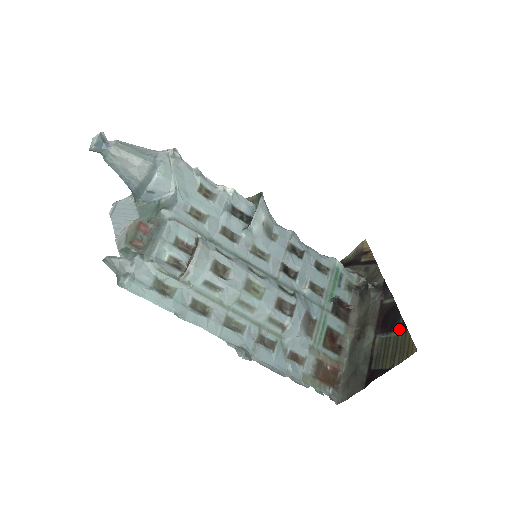
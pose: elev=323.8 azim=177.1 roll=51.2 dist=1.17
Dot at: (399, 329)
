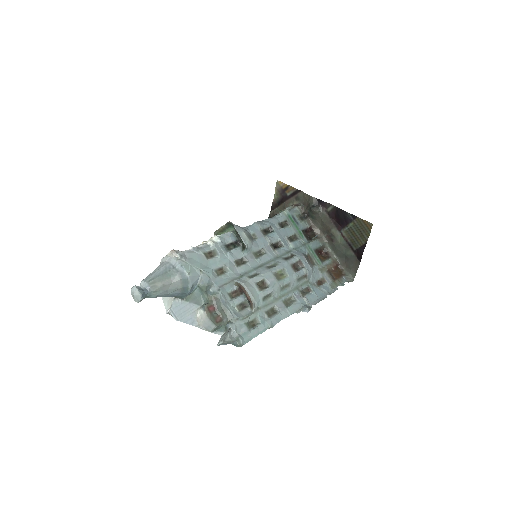
Dot at: (352, 220)
